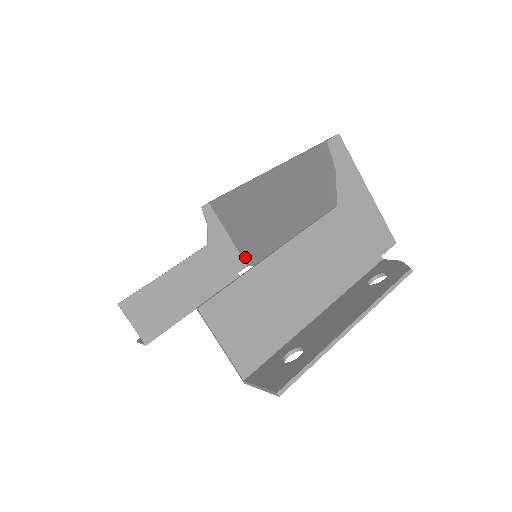
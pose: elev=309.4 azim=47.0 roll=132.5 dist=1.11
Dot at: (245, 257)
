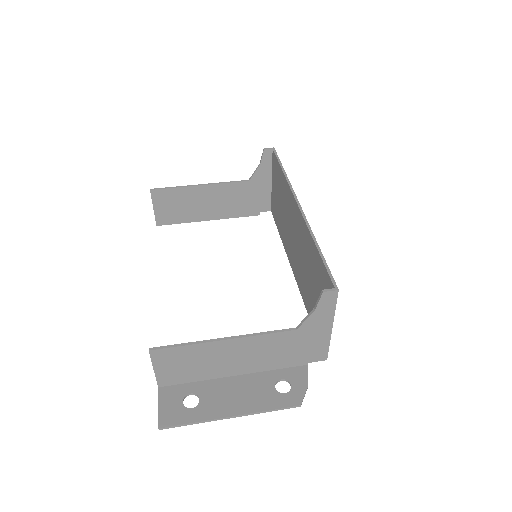
Dot at: (272, 206)
